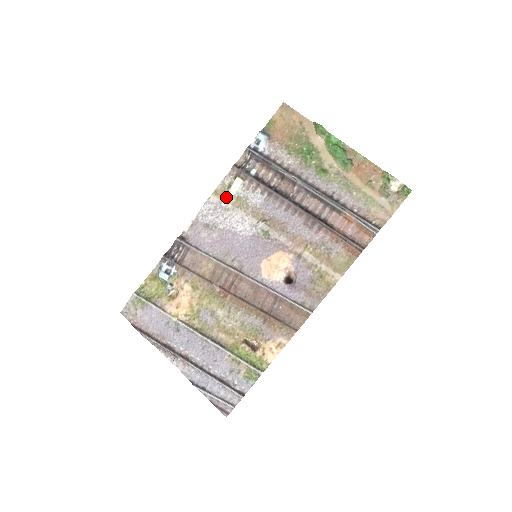
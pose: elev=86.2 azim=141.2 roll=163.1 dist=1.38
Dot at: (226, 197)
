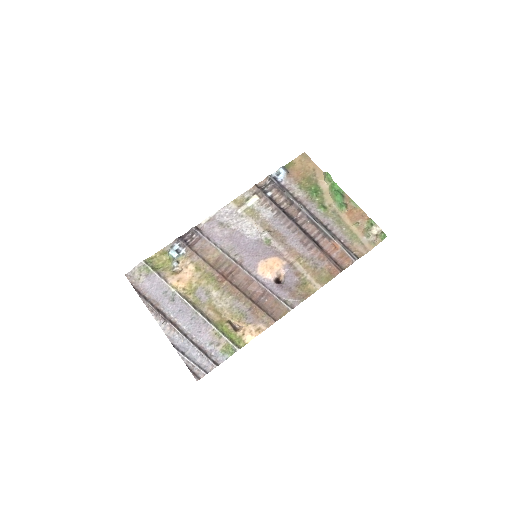
Dot at: (243, 206)
